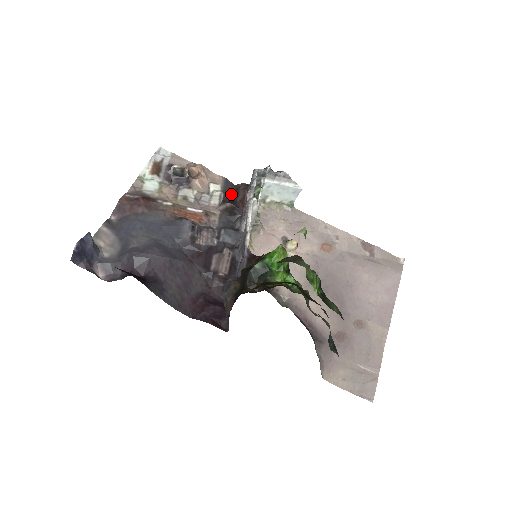
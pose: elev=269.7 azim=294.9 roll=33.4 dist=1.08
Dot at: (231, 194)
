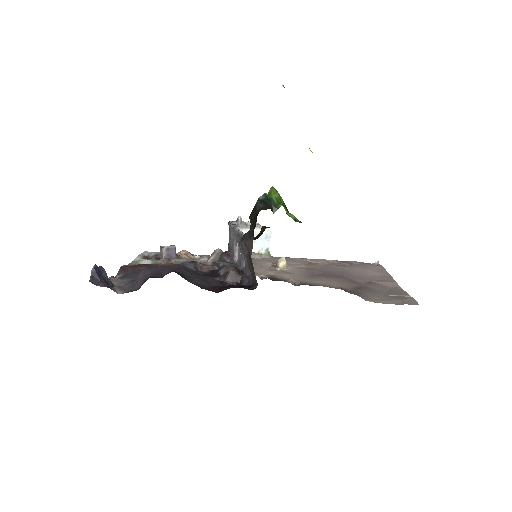
Dot at: occluded
